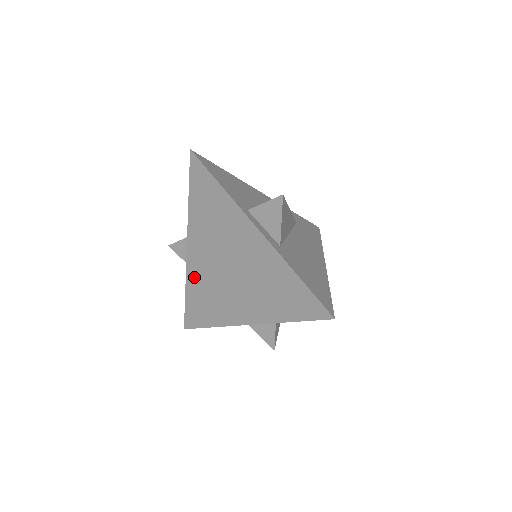
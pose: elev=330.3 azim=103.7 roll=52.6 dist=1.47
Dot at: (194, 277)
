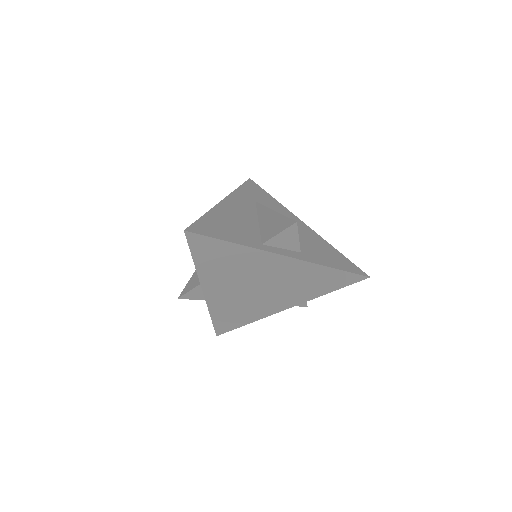
Dot at: (218, 306)
